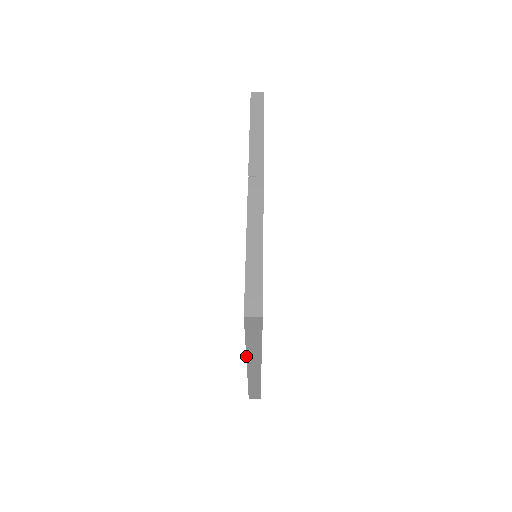
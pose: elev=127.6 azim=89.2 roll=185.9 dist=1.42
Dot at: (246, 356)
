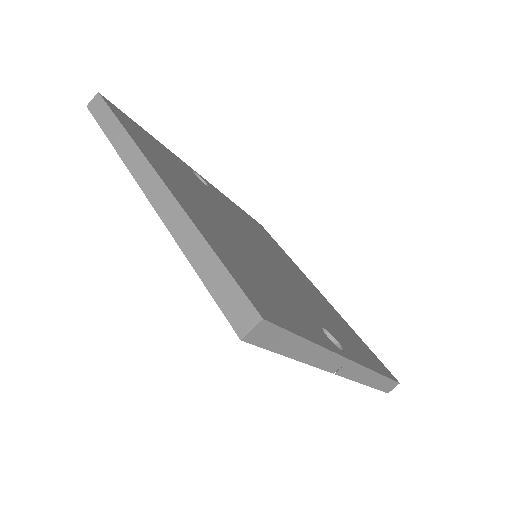
Dot at: occluded
